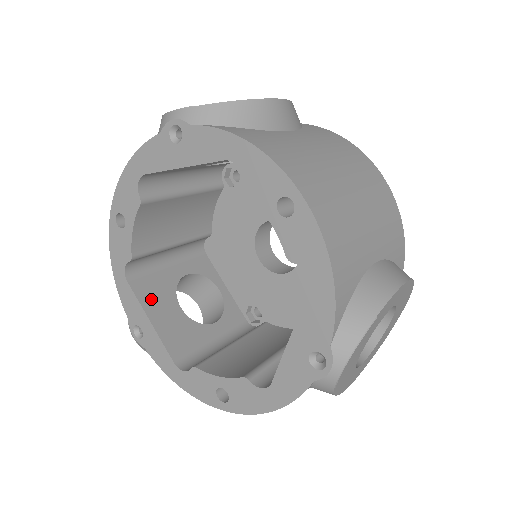
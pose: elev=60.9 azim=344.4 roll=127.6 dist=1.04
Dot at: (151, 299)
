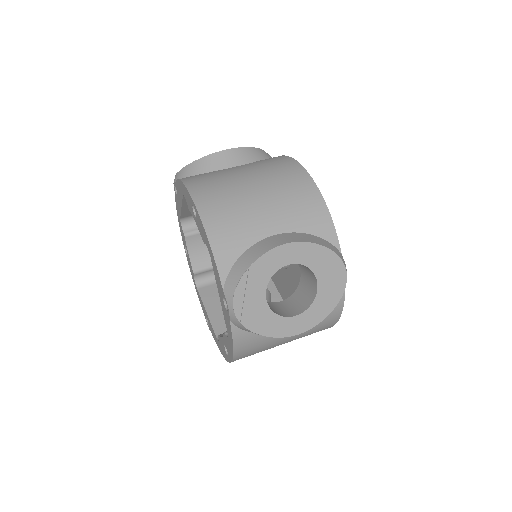
Dot at: (211, 298)
